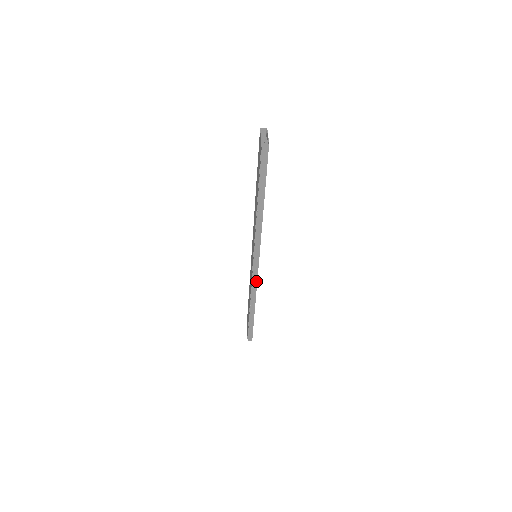
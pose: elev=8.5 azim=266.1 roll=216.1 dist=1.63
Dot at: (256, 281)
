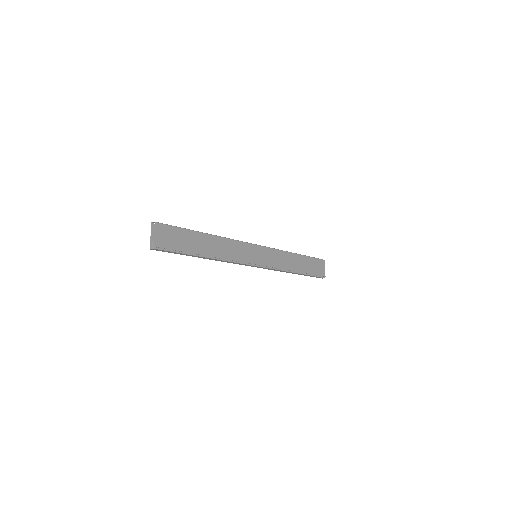
Dot at: (271, 269)
